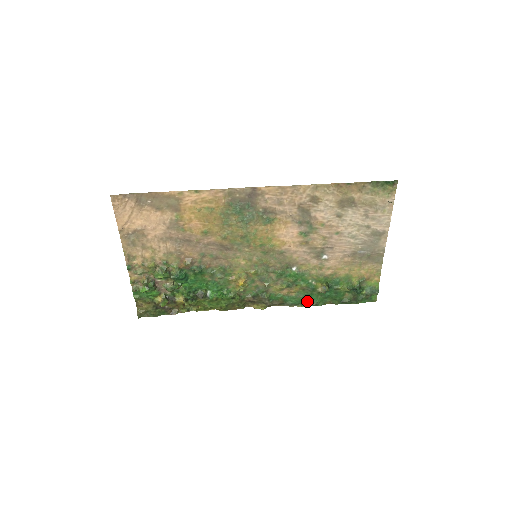
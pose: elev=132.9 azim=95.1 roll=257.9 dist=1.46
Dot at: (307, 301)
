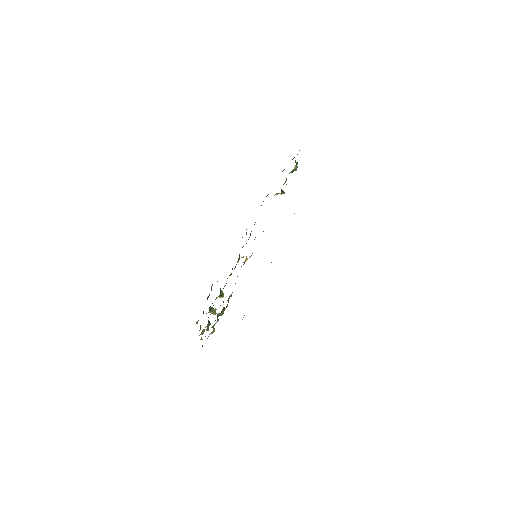
Dot at: occluded
